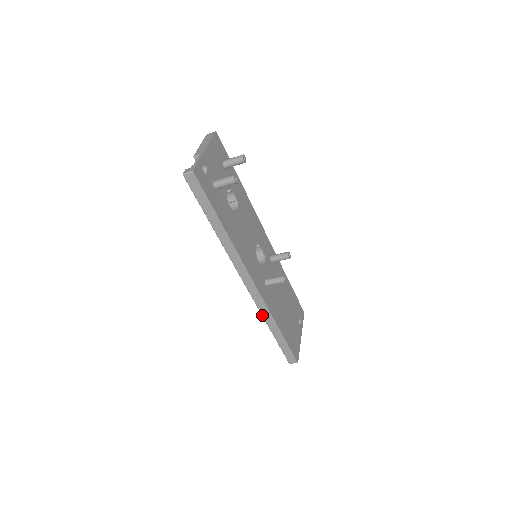
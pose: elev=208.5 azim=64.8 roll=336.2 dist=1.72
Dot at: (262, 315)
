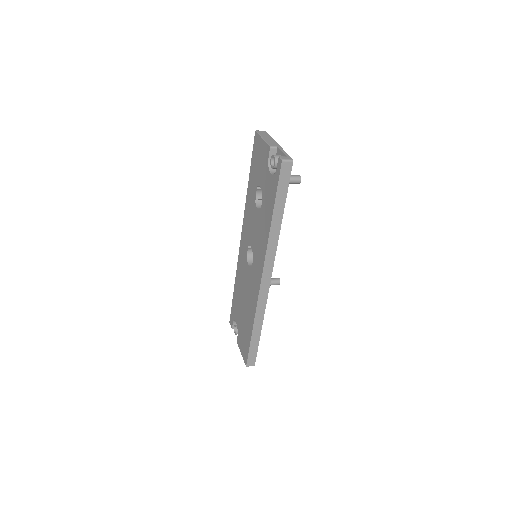
Dot at: (256, 313)
